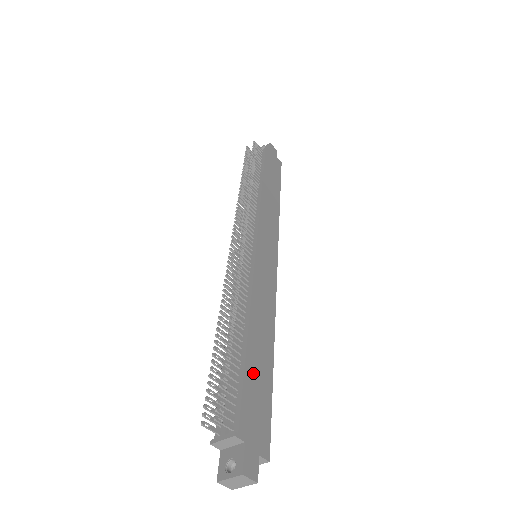
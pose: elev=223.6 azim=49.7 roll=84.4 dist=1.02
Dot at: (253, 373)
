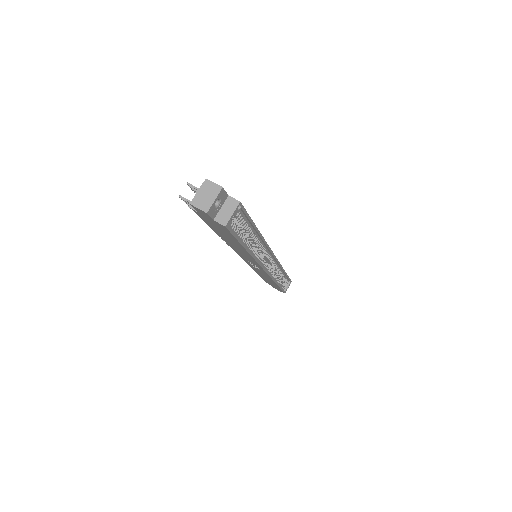
Dot at: occluded
